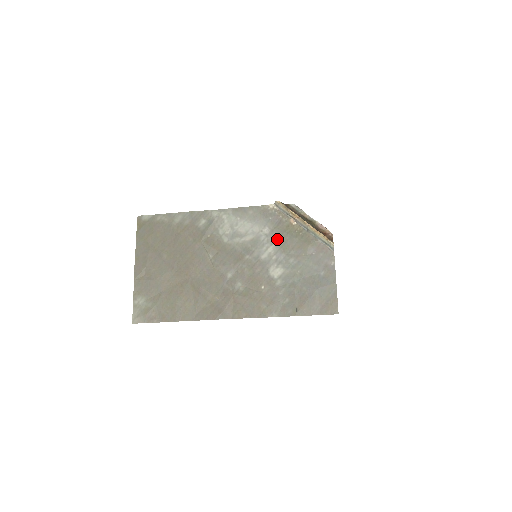
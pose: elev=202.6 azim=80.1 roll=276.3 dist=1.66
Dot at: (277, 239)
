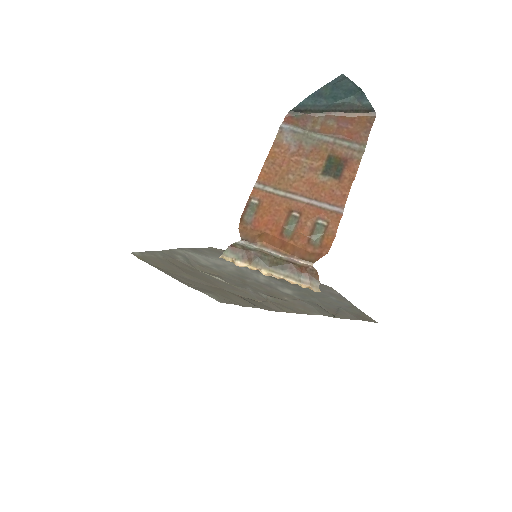
Dot at: (258, 271)
